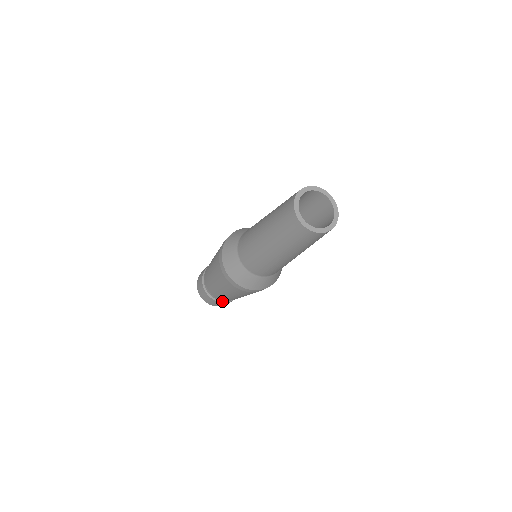
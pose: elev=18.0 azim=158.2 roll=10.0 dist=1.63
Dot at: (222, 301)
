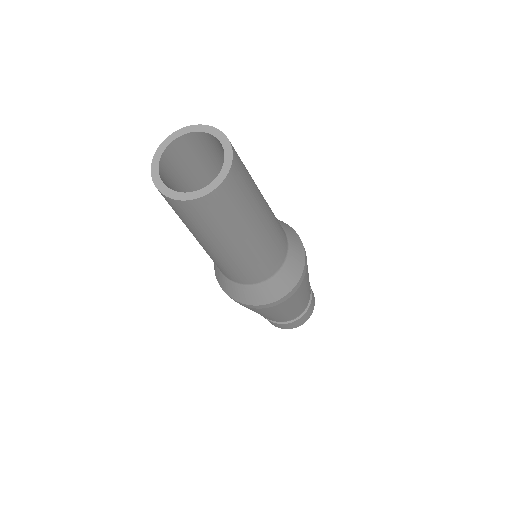
Dot at: (301, 314)
